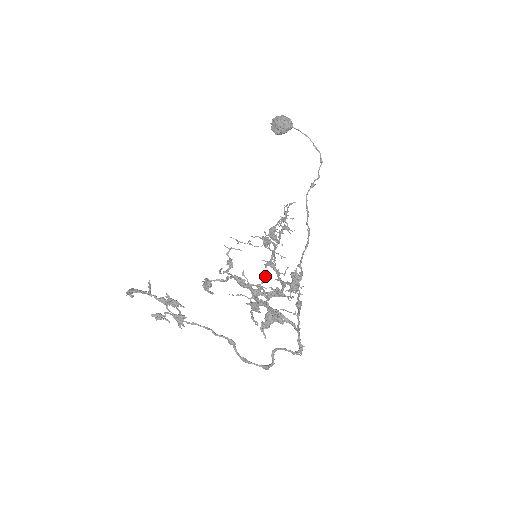
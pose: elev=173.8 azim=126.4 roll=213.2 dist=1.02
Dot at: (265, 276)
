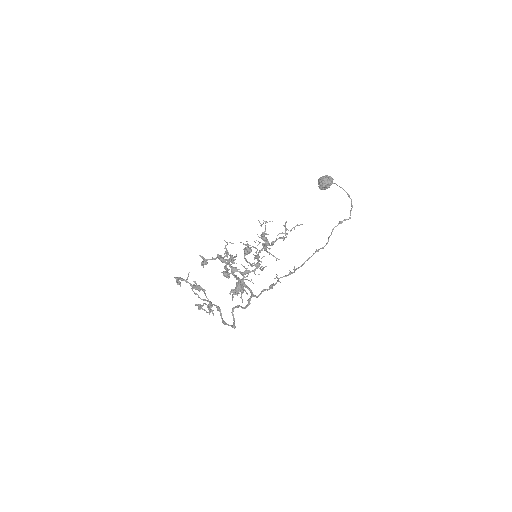
Dot at: (236, 254)
